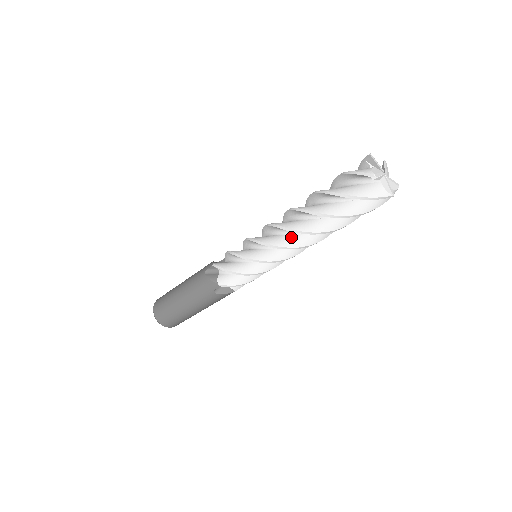
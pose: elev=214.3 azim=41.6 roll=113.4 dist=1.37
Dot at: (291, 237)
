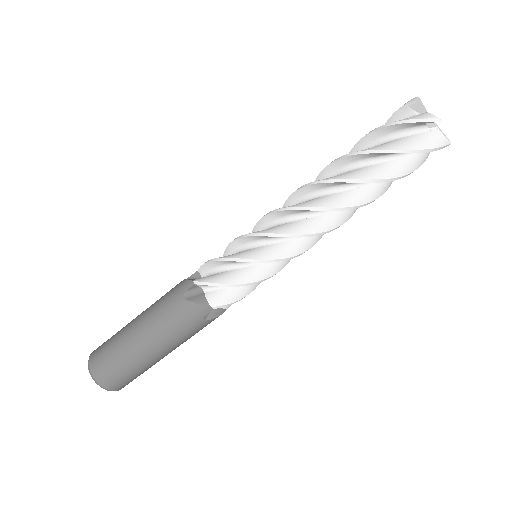
Dot at: (320, 219)
